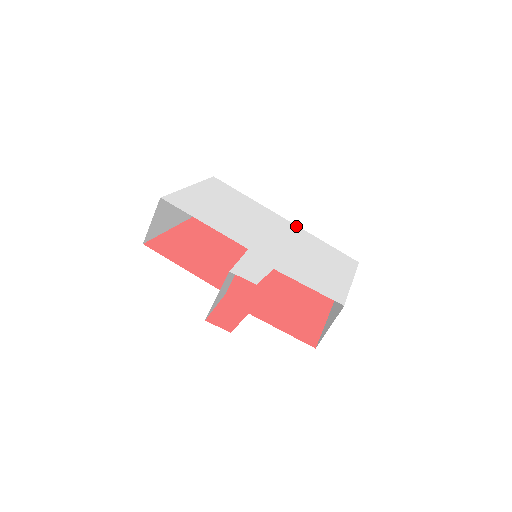
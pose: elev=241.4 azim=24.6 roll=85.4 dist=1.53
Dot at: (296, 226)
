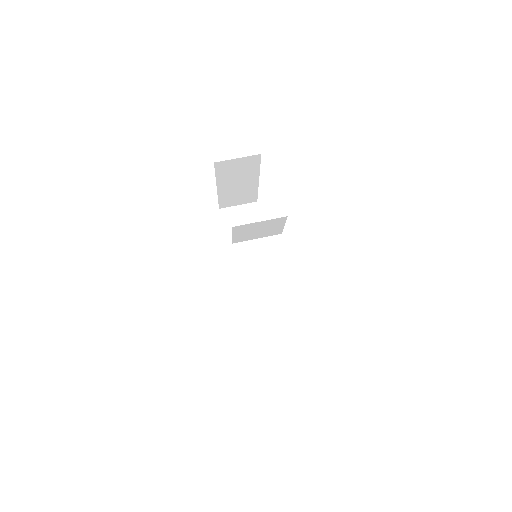
Dot at: occluded
